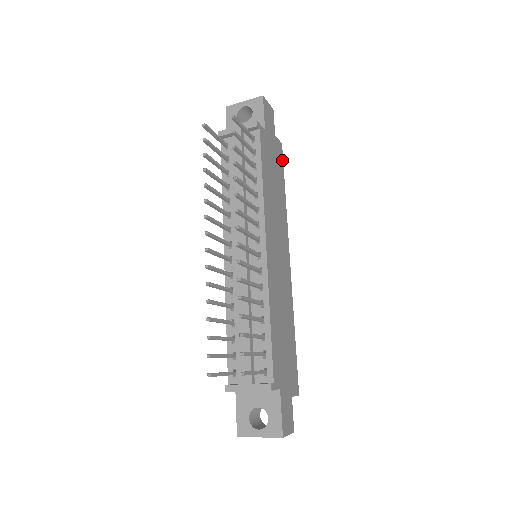
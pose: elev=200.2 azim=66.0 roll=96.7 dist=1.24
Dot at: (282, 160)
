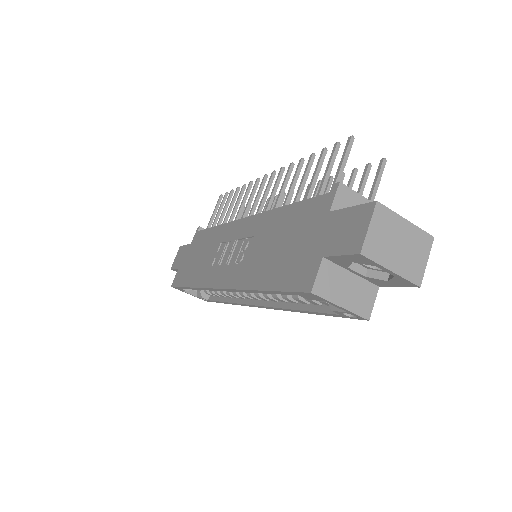
Dot at: occluded
